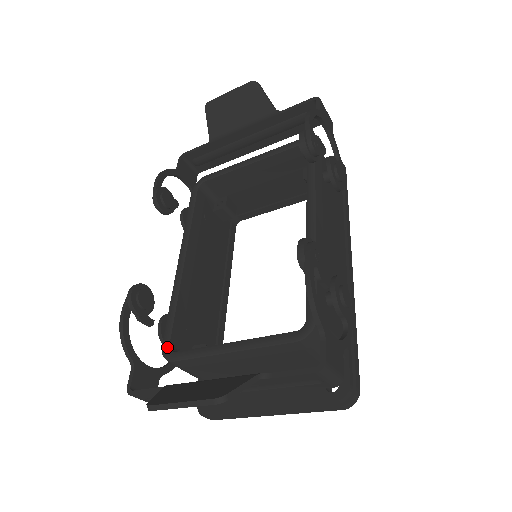
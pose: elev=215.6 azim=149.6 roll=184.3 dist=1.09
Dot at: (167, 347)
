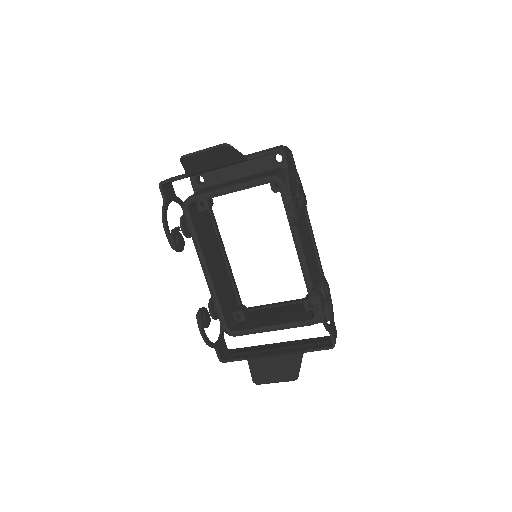
Dot at: (227, 329)
